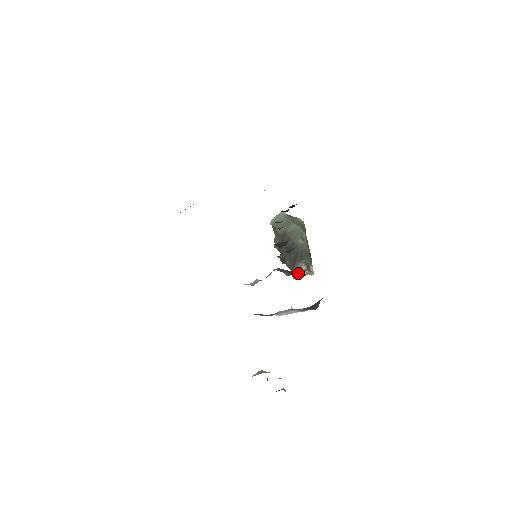
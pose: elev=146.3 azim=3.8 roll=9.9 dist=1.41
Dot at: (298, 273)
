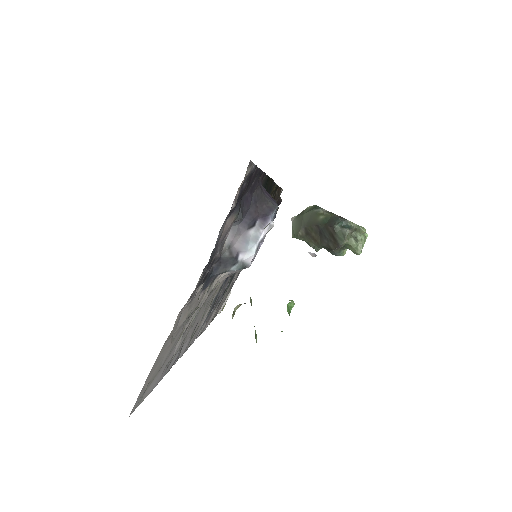
Dot at: (355, 245)
